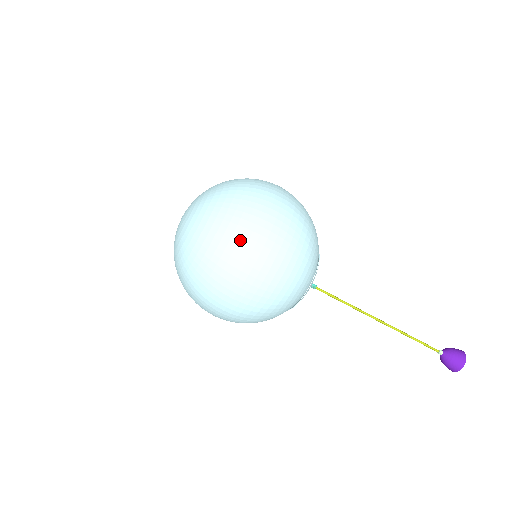
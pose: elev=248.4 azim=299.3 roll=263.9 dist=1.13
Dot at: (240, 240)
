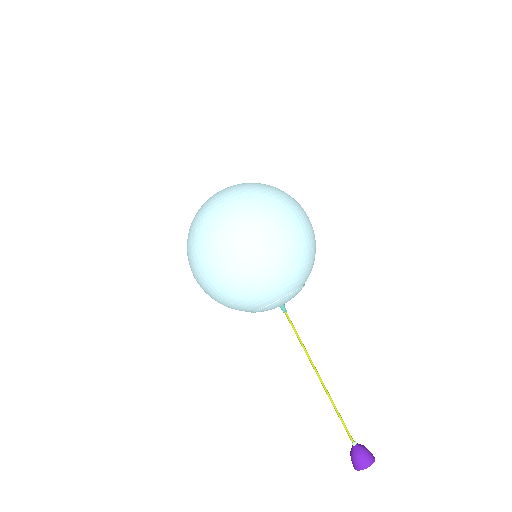
Dot at: (294, 202)
